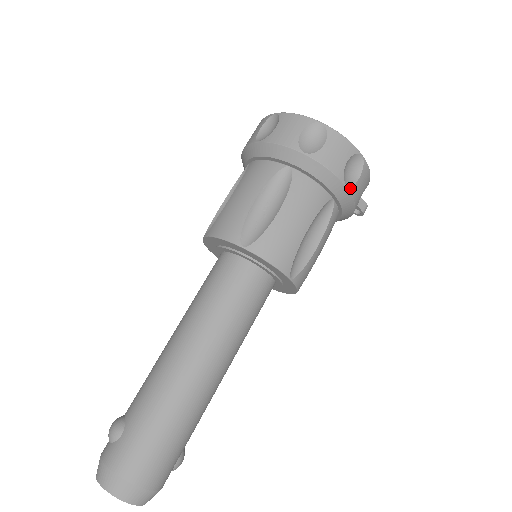
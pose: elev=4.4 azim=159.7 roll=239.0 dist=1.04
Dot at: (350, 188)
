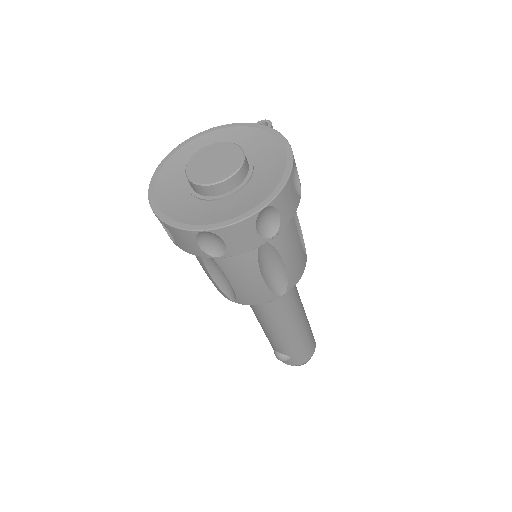
Dot at: (300, 187)
